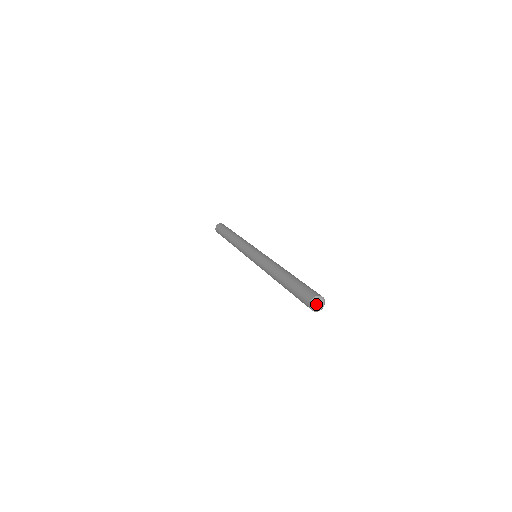
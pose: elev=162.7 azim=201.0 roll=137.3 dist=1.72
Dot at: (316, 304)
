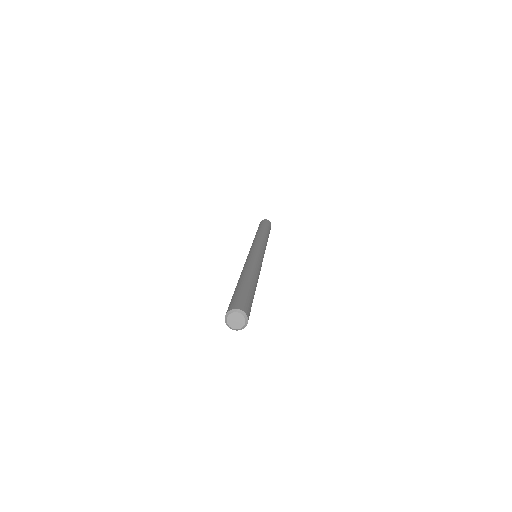
Dot at: (233, 322)
